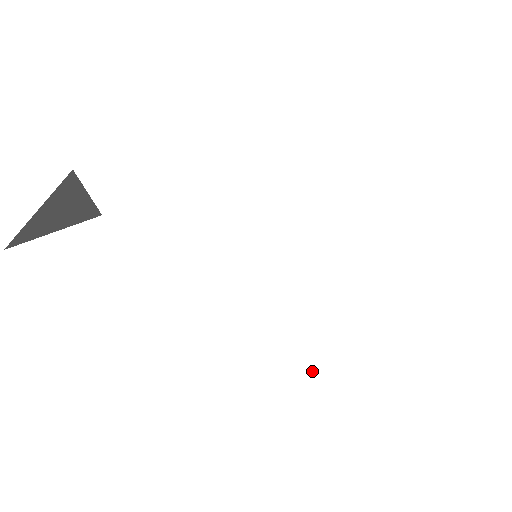
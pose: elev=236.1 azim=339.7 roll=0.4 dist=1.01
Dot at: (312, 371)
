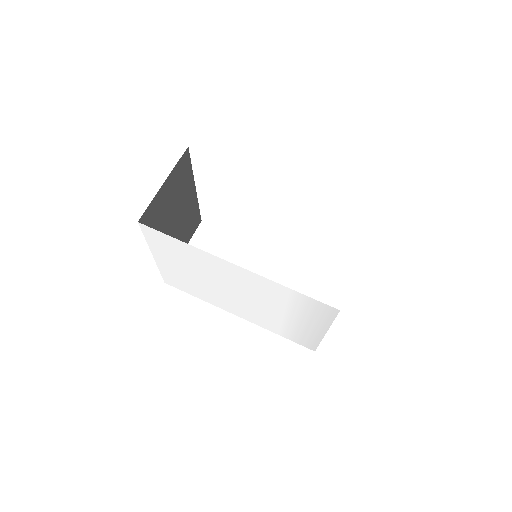
Dot at: (248, 316)
